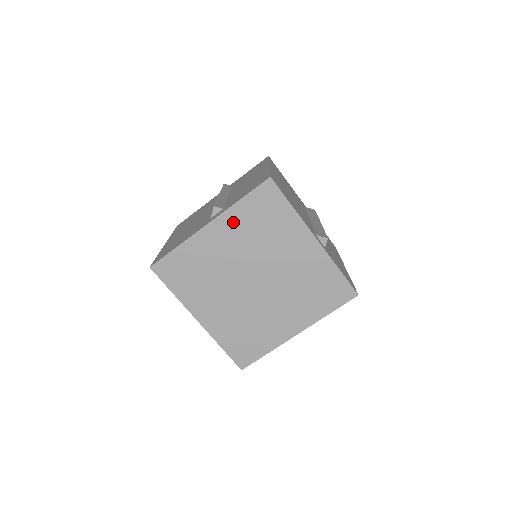
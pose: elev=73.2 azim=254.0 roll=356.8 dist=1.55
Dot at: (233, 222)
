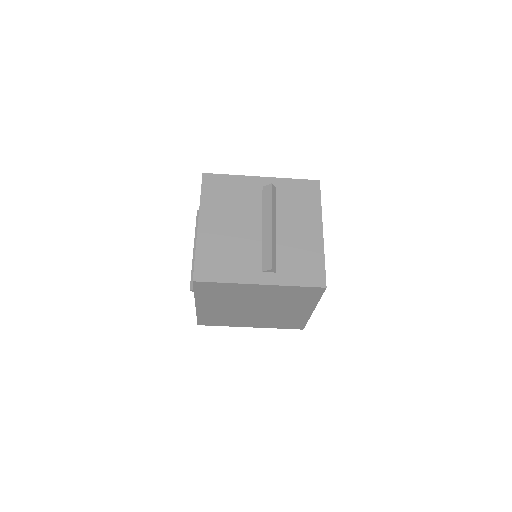
Dot at: (206, 300)
